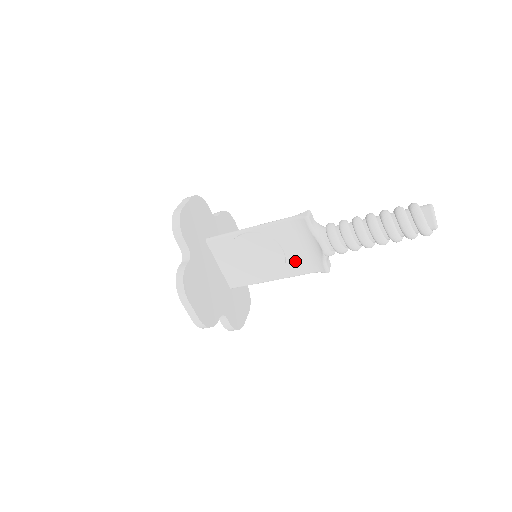
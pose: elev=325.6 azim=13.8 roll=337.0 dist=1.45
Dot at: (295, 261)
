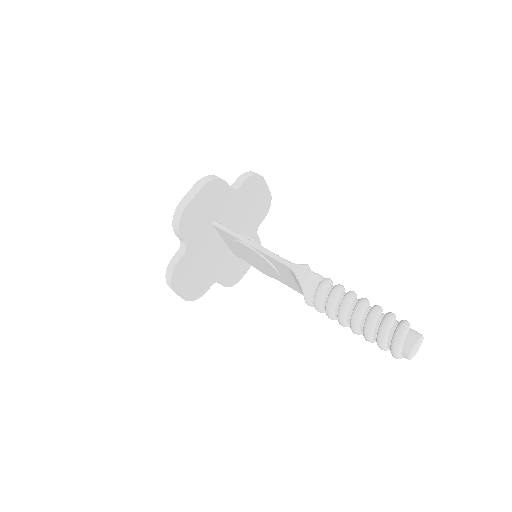
Dot at: (288, 281)
